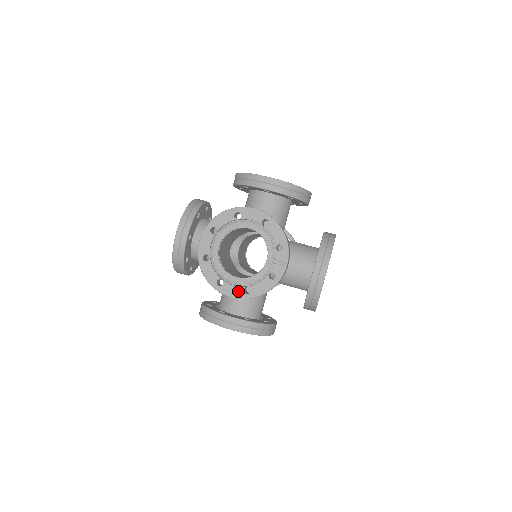
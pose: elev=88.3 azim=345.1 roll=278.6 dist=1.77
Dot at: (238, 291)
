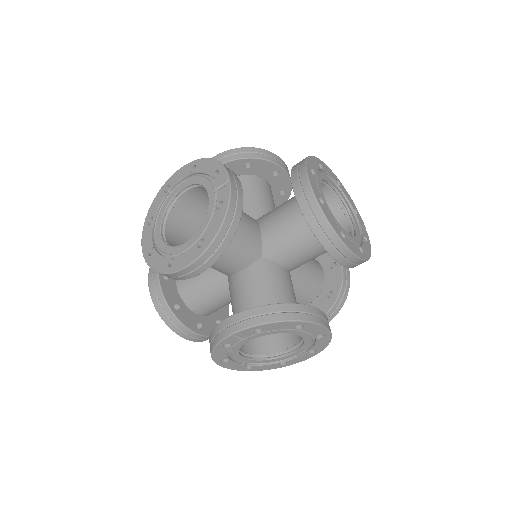
Dot at: (191, 253)
